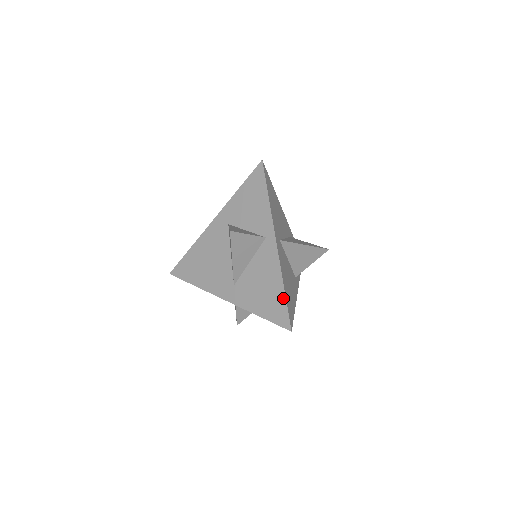
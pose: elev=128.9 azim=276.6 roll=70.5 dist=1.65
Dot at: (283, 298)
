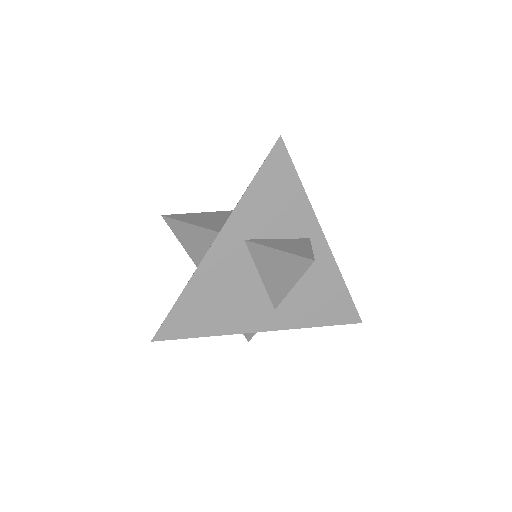
Dot at: (347, 296)
